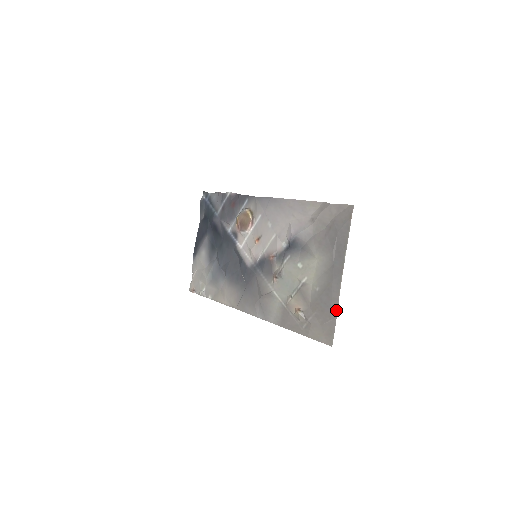
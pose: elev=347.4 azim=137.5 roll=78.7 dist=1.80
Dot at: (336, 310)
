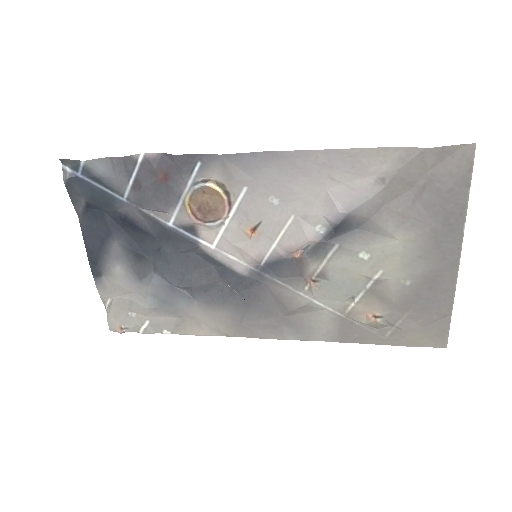
Dot at: (451, 304)
